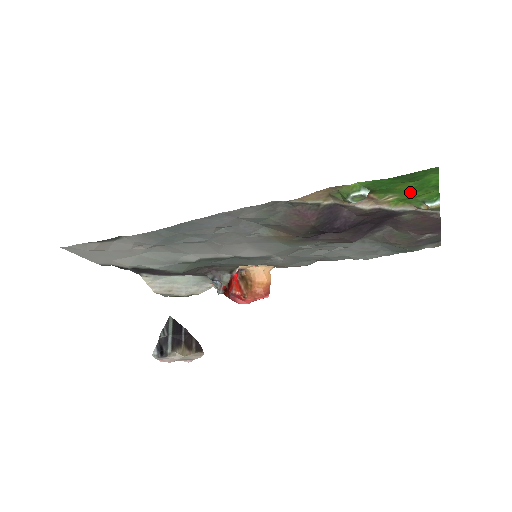
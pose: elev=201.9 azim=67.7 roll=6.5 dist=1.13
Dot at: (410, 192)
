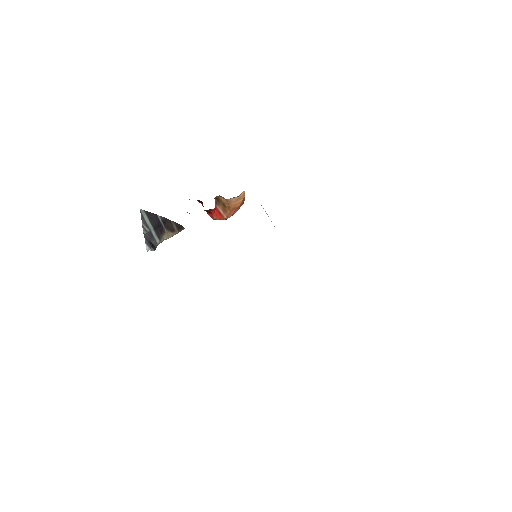
Dot at: occluded
